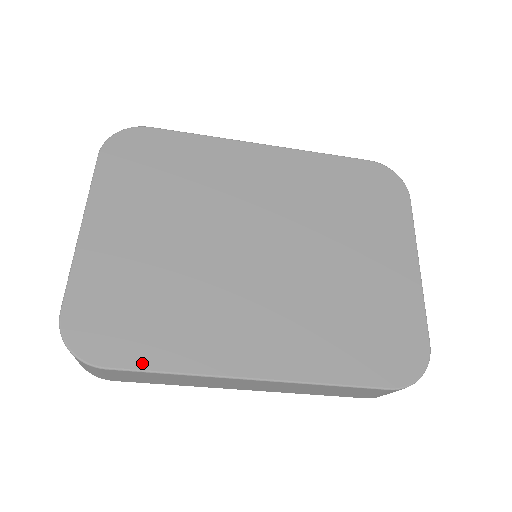
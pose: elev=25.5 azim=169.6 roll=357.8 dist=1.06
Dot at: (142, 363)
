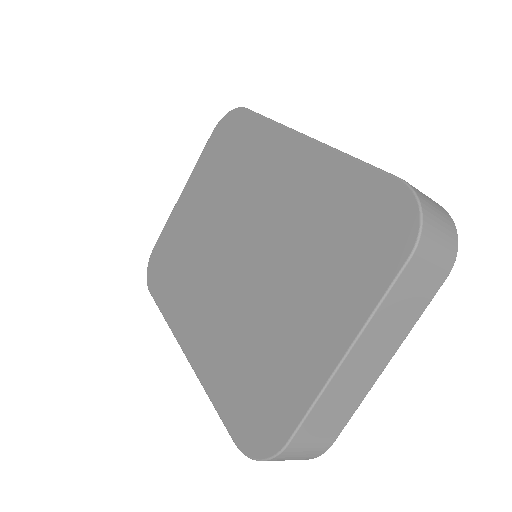
Dot at: (158, 299)
